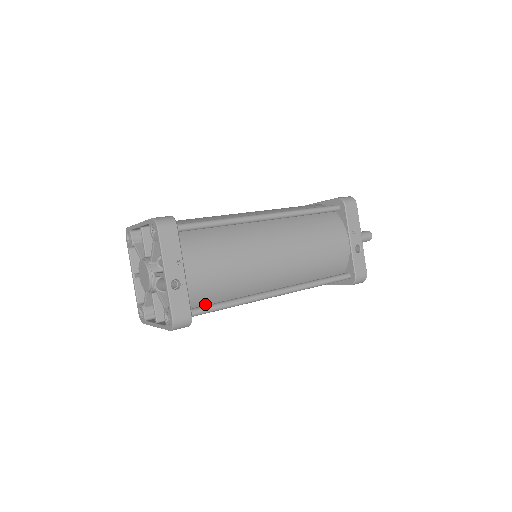
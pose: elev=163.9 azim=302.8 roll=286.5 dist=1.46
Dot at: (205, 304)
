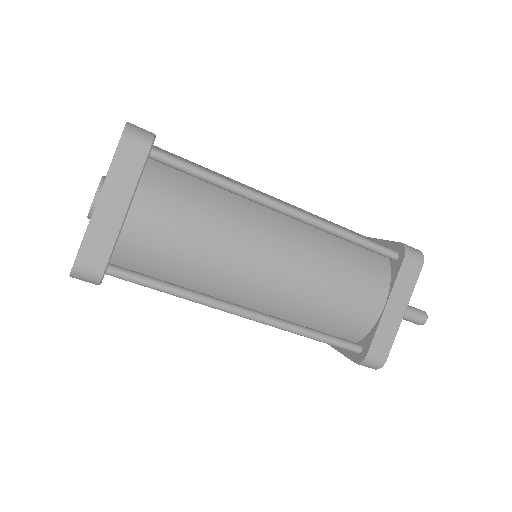
Dot at: (178, 174)
